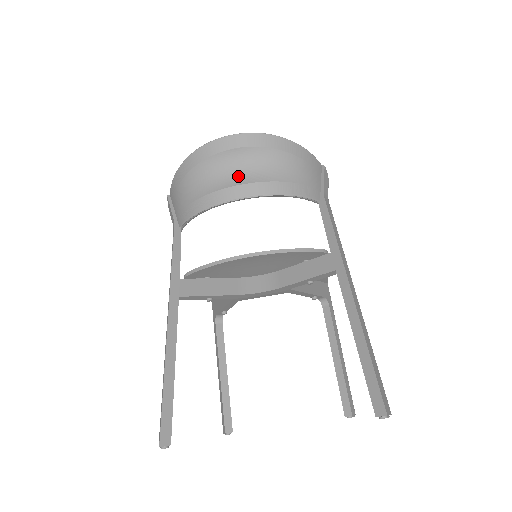
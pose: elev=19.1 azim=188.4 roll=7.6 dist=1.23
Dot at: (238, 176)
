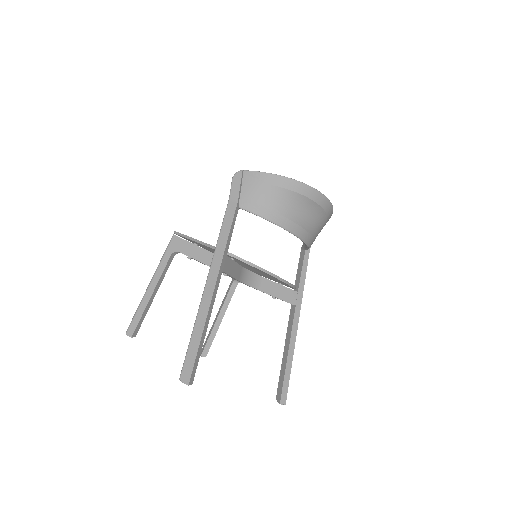
Dot at: (304, 220)
